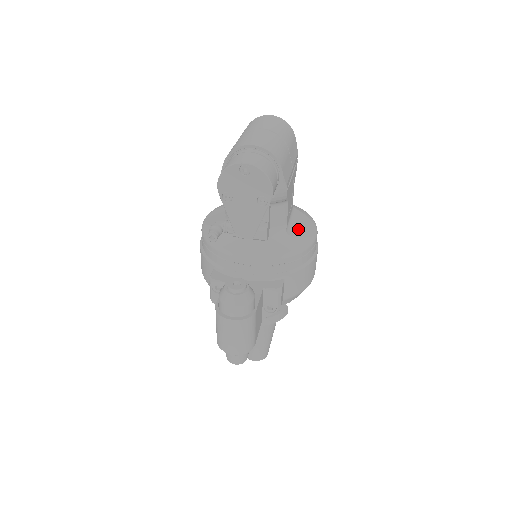
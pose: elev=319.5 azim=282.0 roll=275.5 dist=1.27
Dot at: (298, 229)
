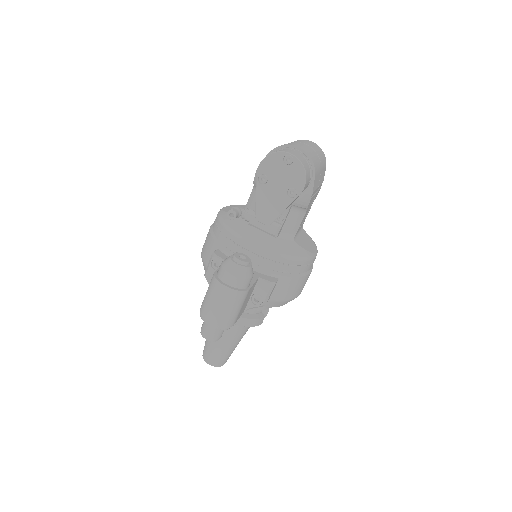
Dot at: (303, 243)
